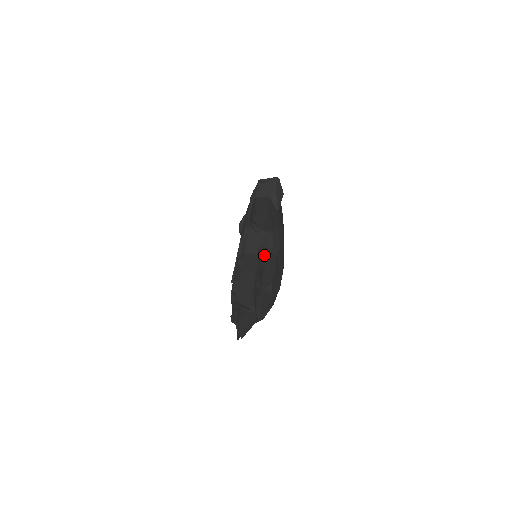
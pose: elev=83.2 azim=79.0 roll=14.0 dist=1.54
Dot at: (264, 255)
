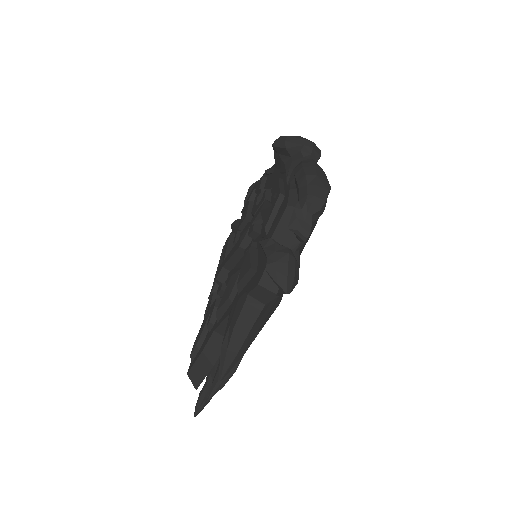
Dot at: occluded
